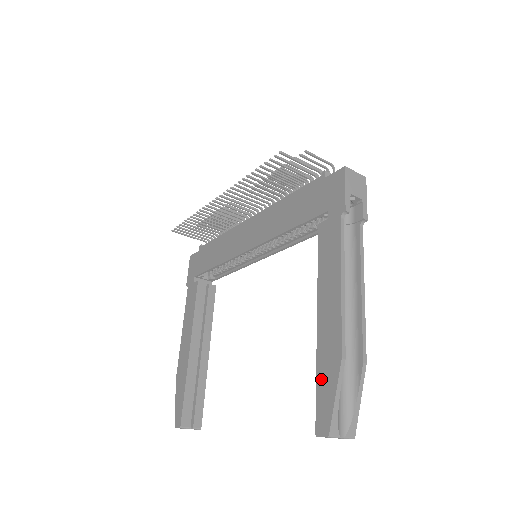
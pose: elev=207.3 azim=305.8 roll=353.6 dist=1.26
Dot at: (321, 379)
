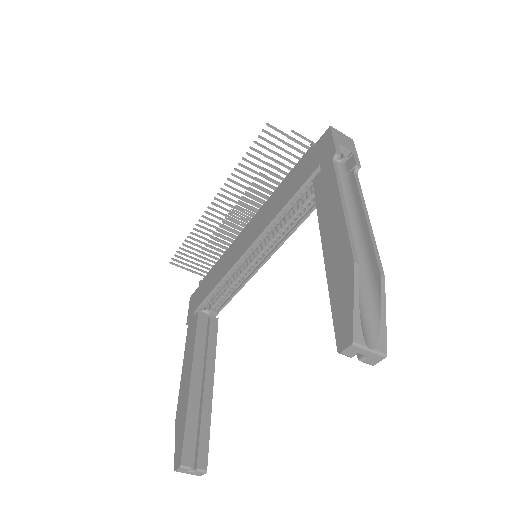
Dot at: (335, 296)
